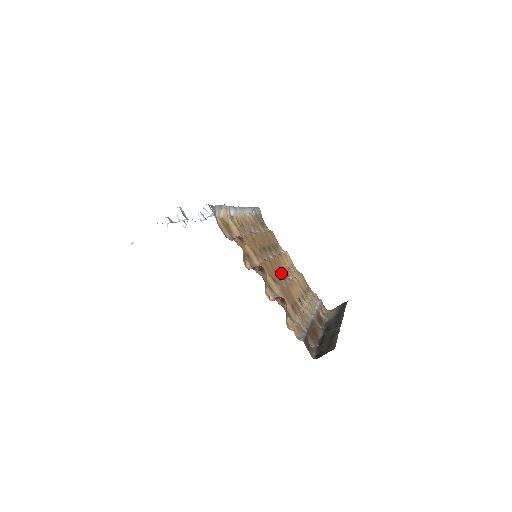
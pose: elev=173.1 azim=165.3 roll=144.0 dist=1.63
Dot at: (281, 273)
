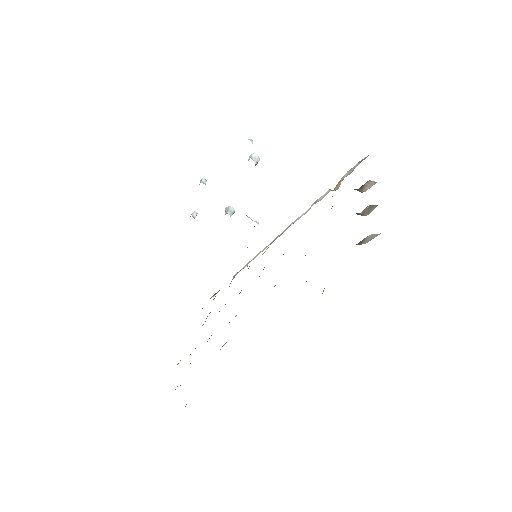
Dot at: occluded
